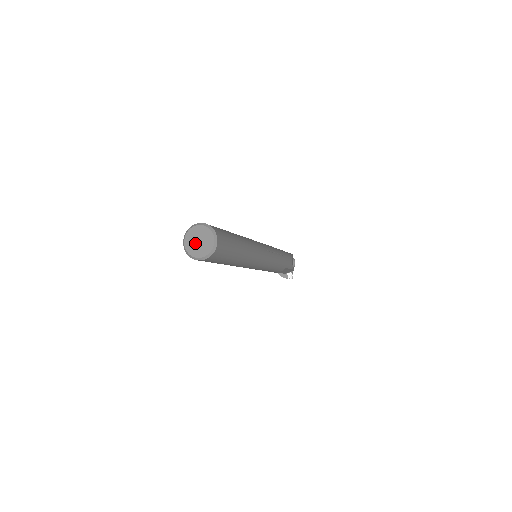
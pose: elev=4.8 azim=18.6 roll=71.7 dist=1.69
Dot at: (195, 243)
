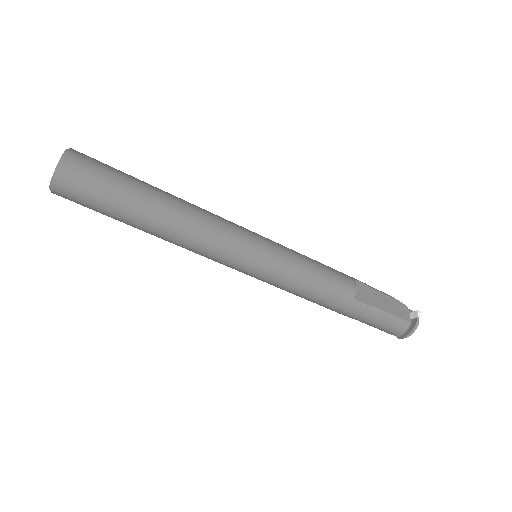
Dot at: occluded
